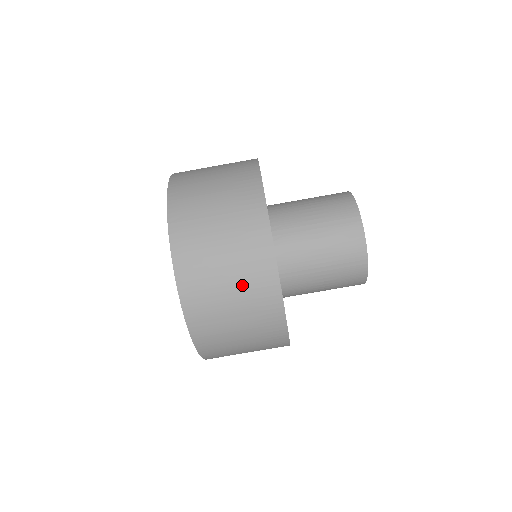
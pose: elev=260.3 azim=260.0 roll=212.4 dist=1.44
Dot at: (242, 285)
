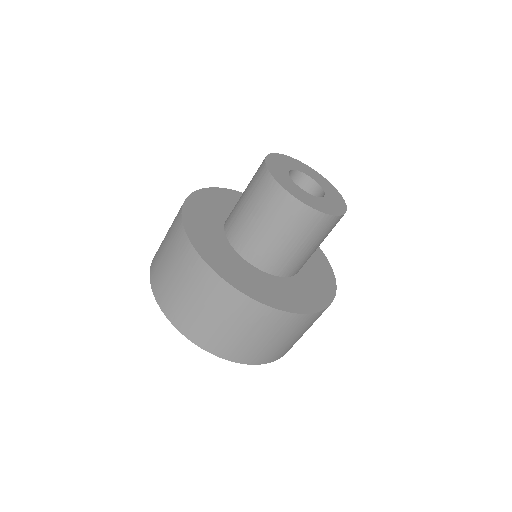
Dot at: (248, 326)
